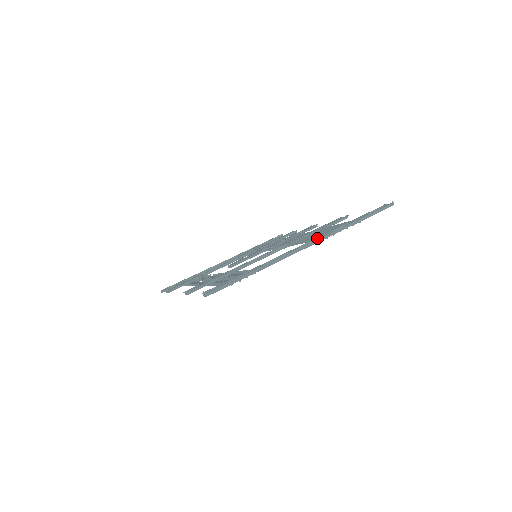
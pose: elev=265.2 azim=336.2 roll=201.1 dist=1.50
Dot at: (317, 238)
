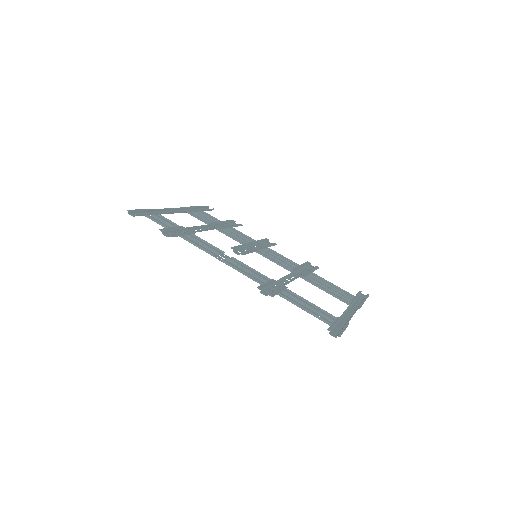
Dot at: occluded
